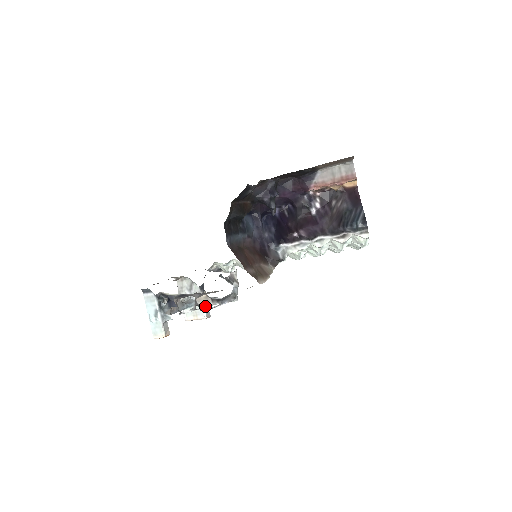
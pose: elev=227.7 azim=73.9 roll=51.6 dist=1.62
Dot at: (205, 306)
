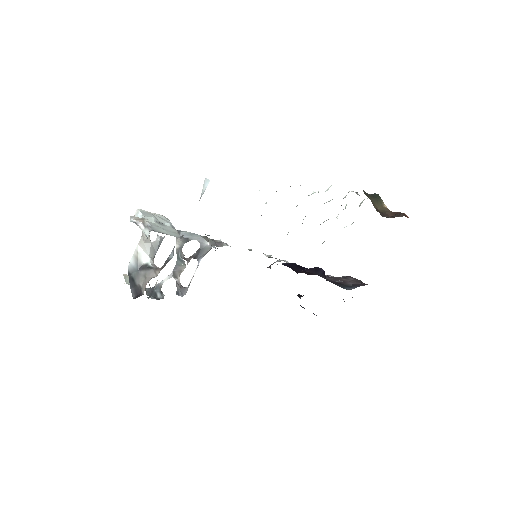
Dot at: occluded
